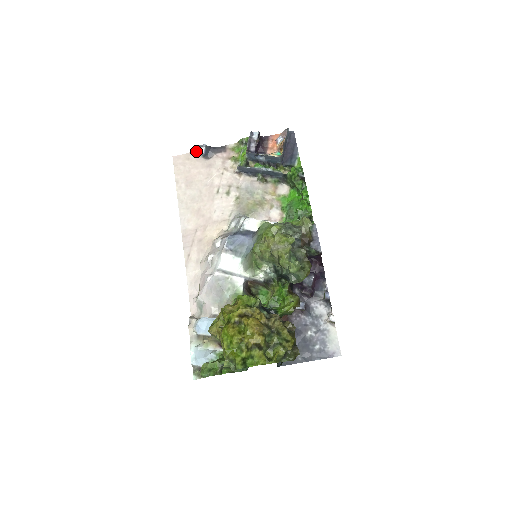
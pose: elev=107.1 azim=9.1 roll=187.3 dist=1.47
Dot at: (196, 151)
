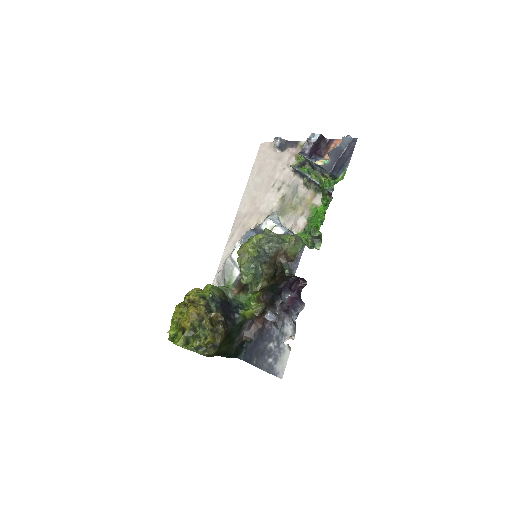
Dot at: (274, 142)
